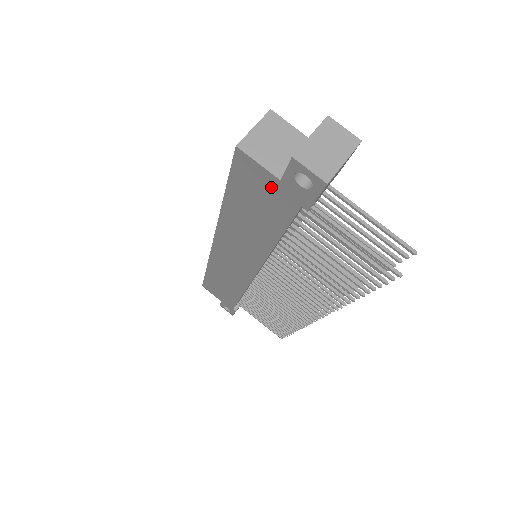
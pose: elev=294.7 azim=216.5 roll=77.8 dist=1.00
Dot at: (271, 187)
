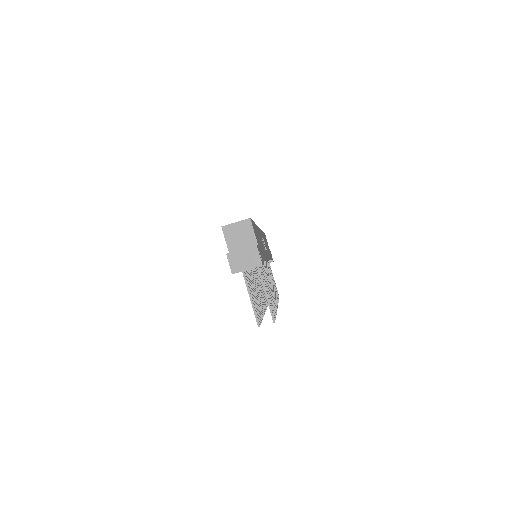
Dot at: occluded
